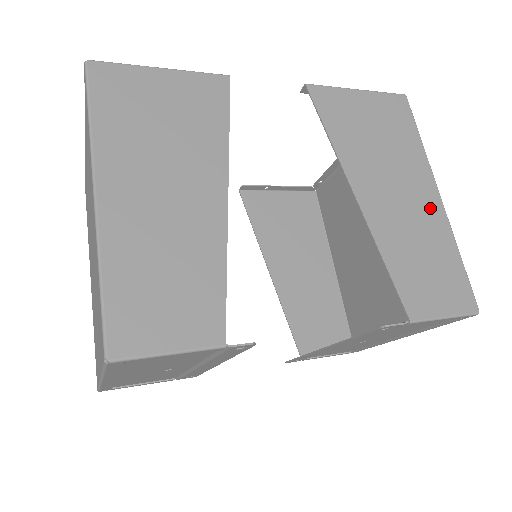
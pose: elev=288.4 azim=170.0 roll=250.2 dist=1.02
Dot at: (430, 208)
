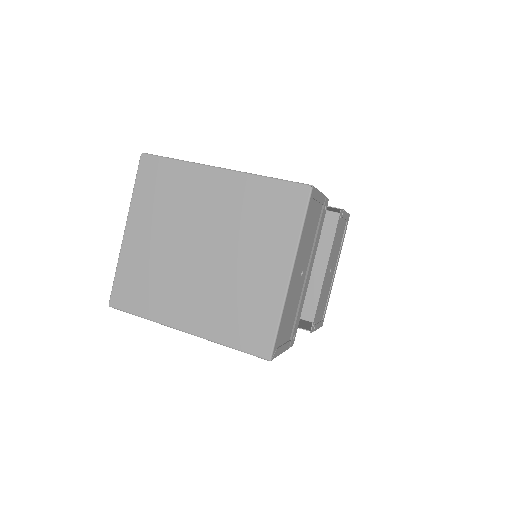
Dot at: occluded
